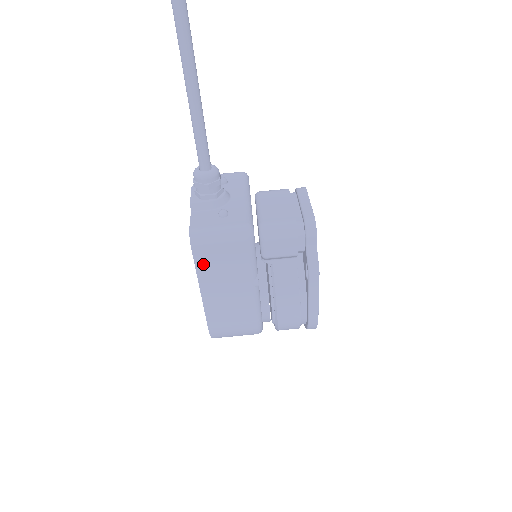
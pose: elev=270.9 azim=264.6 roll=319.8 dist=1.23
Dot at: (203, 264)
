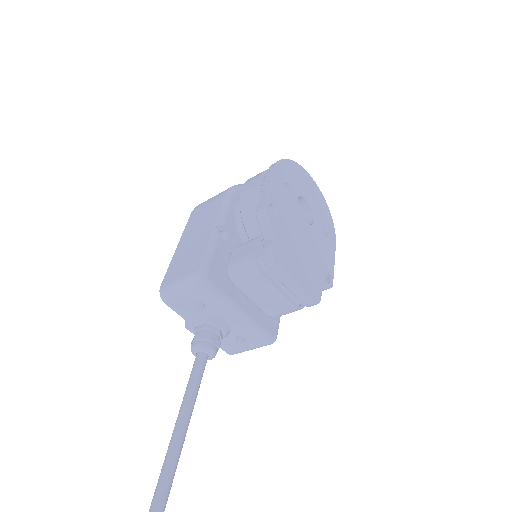
Dot at: occluded
